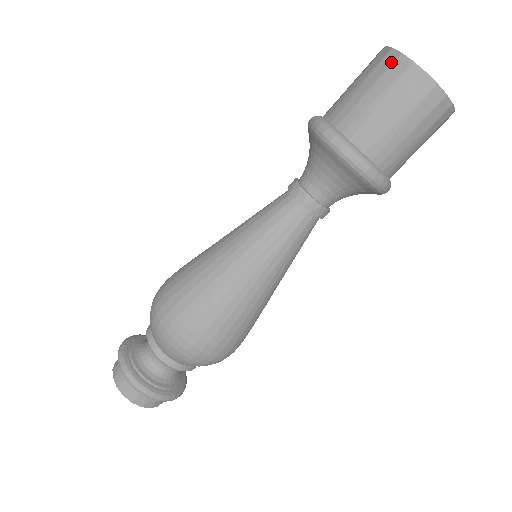
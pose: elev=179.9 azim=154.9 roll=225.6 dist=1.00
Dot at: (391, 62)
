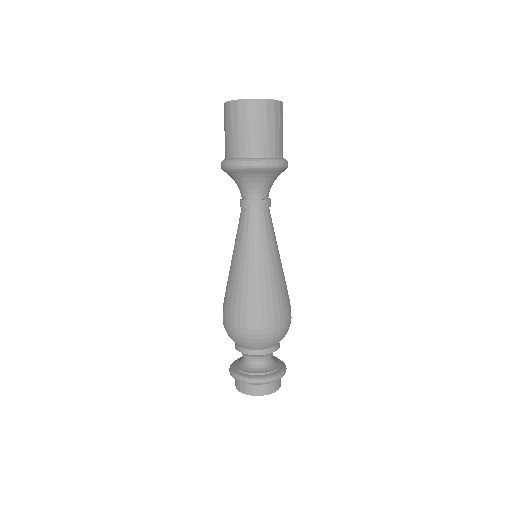
Dot at: occluded
